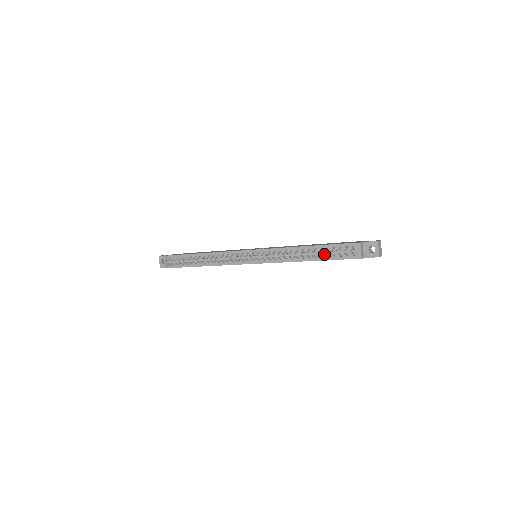
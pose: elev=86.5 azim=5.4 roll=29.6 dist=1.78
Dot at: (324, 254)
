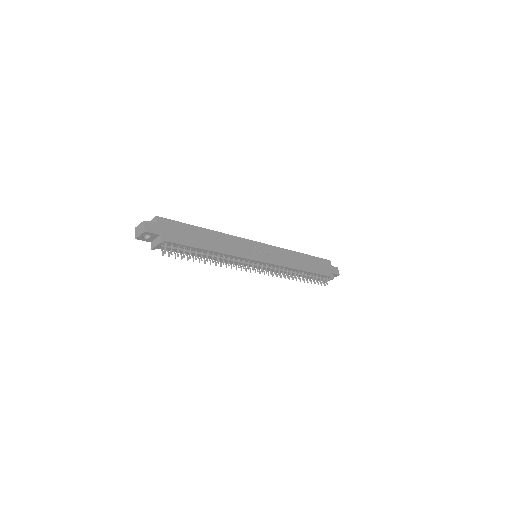
Dot at: (308, 276)
